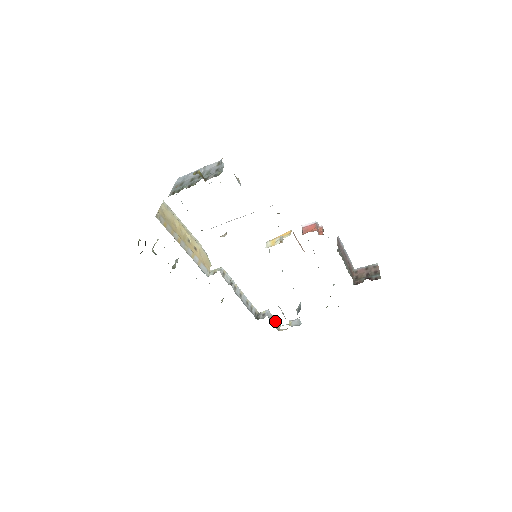
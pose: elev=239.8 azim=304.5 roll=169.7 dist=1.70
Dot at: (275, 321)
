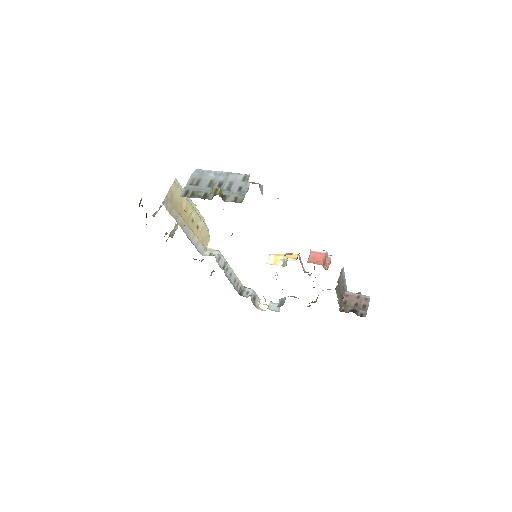
Dot at: (257, 298)
